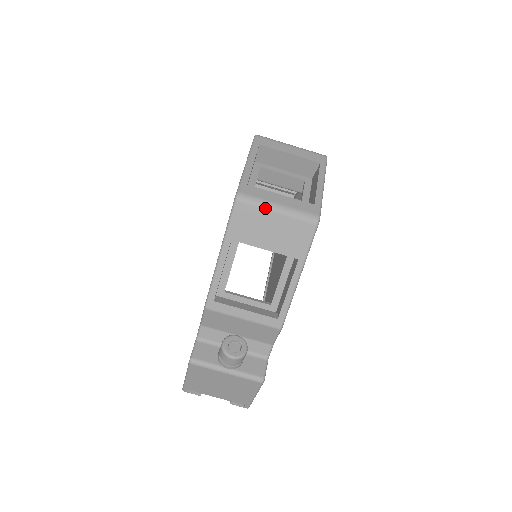
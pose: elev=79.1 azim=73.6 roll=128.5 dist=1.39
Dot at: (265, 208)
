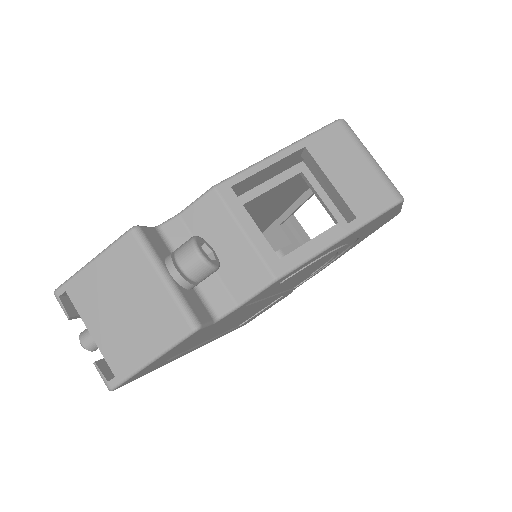
Dot at: (361, 147)
